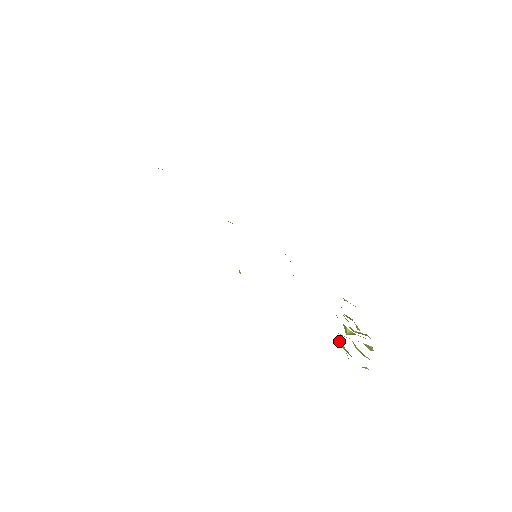
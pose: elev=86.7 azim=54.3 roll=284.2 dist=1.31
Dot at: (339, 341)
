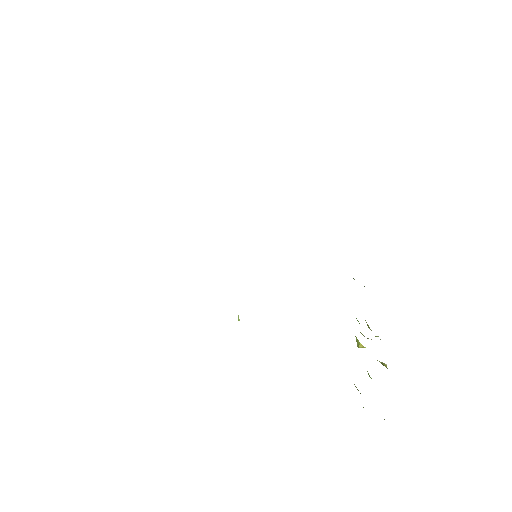
Dot at: (354, 384)
